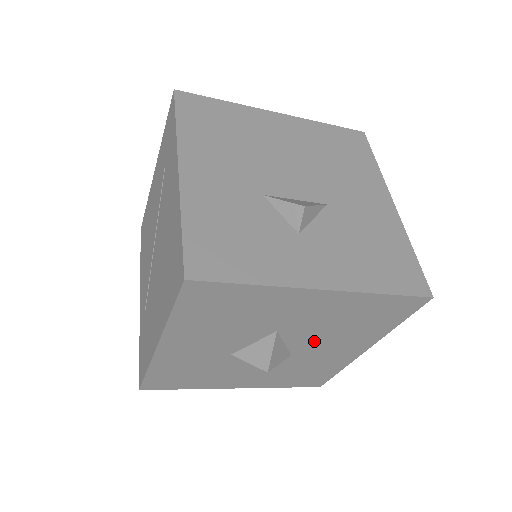
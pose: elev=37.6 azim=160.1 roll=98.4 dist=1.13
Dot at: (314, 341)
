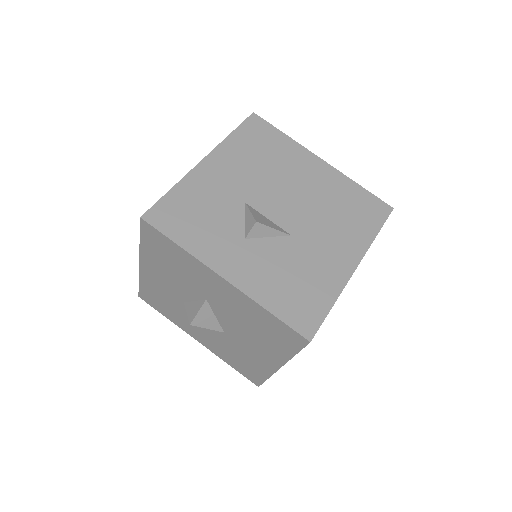
Dot at: (236, 328)
